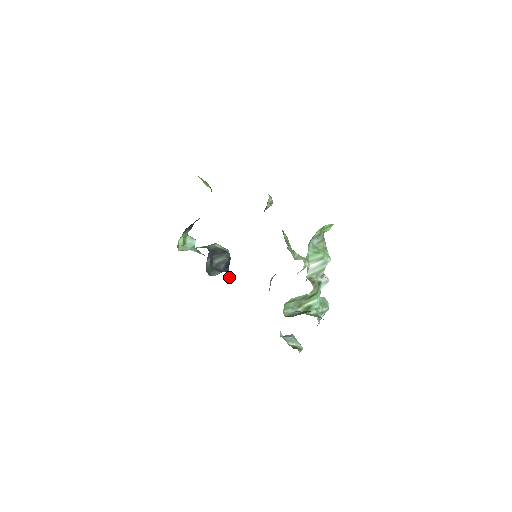
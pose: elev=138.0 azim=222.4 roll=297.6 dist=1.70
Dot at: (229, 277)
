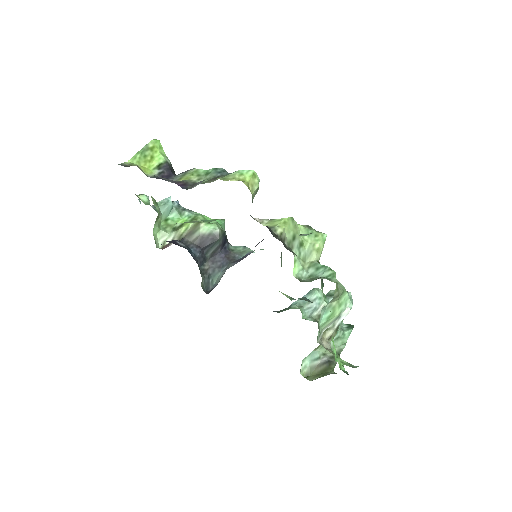
Dot at: (230, 246)
